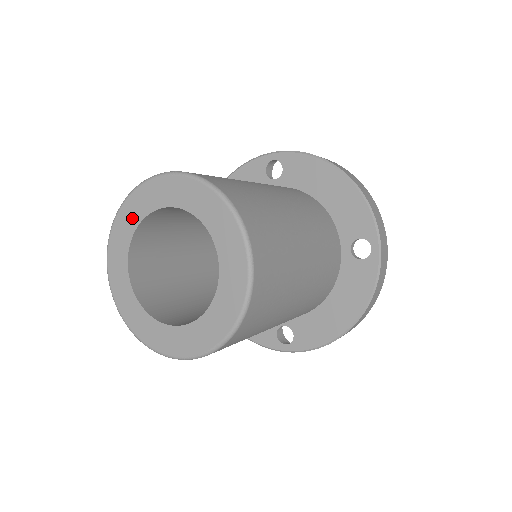
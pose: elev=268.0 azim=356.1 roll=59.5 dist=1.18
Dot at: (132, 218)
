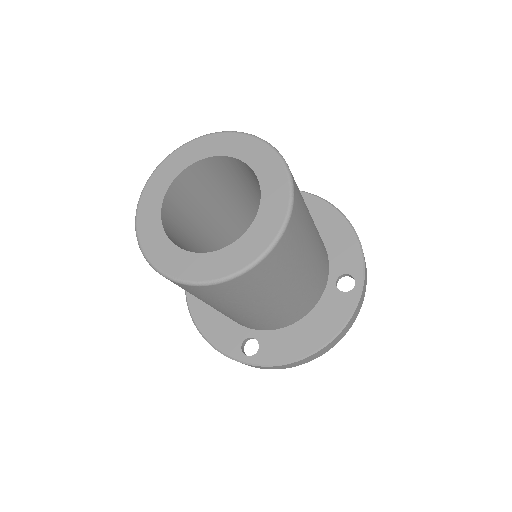
Dot at: (186, 159)
